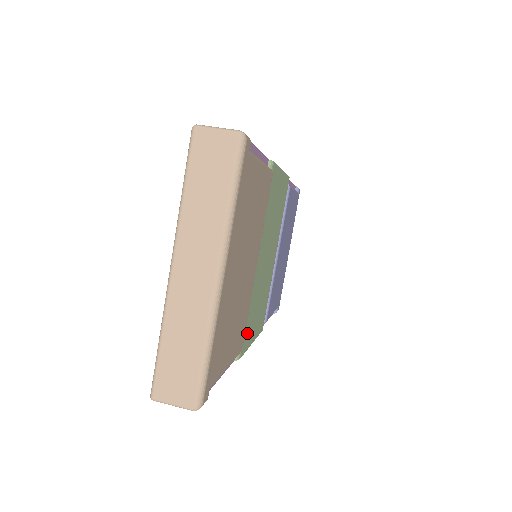
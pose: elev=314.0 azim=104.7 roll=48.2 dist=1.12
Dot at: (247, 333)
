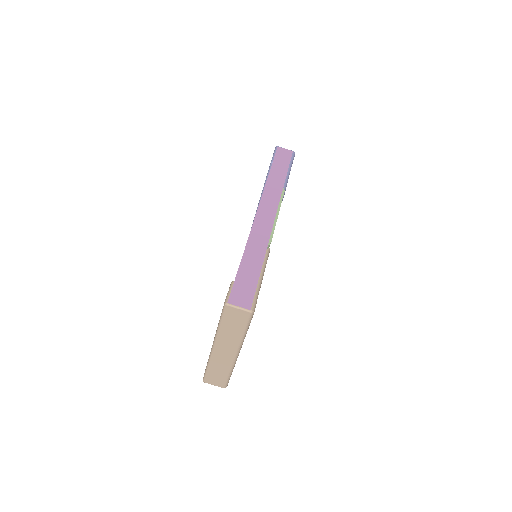
Dot at: occluded
